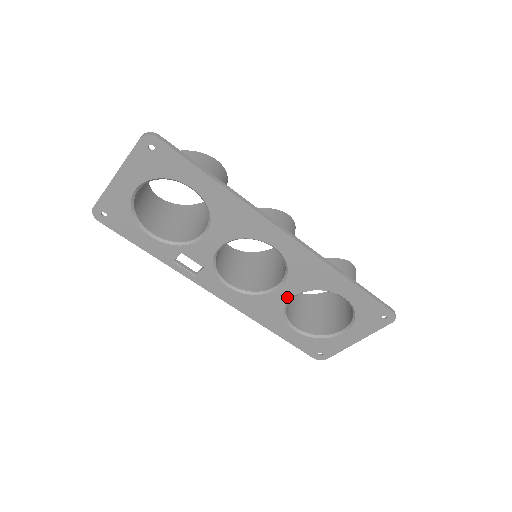
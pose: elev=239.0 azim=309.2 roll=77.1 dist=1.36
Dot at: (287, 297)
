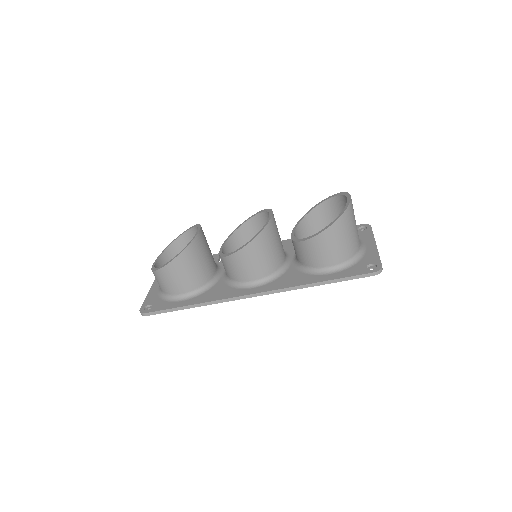
Dot at: occluded
